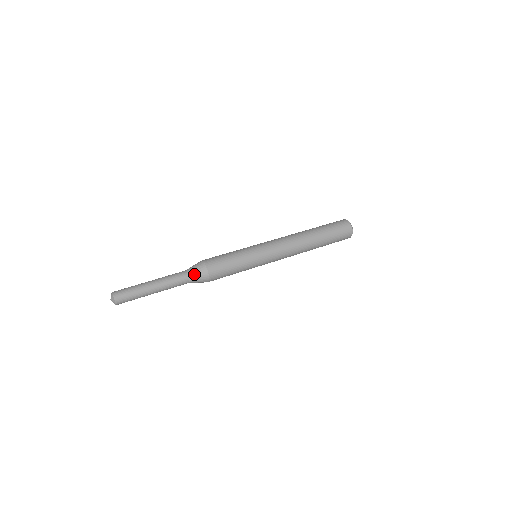
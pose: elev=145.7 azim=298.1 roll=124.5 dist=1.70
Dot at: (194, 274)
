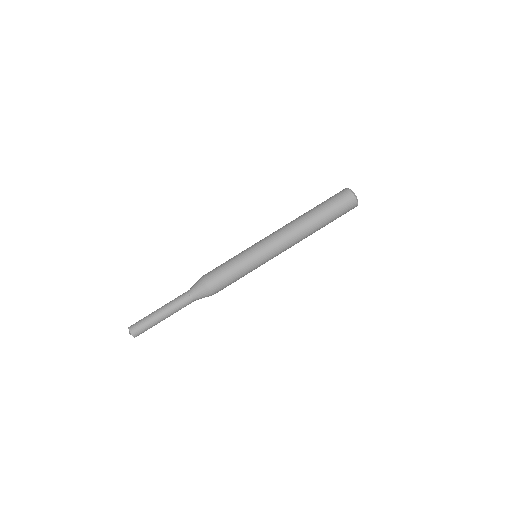
Dot at: (198, 296)
